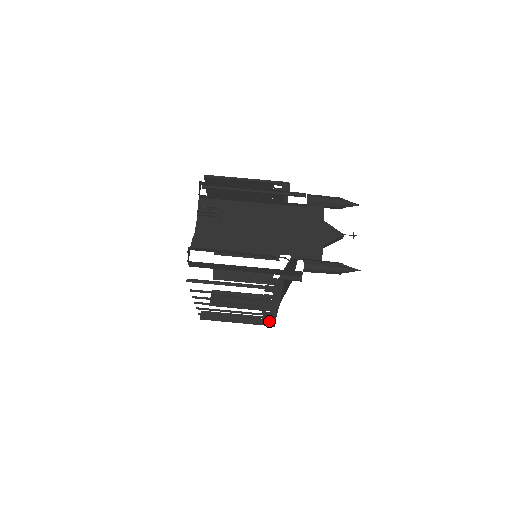
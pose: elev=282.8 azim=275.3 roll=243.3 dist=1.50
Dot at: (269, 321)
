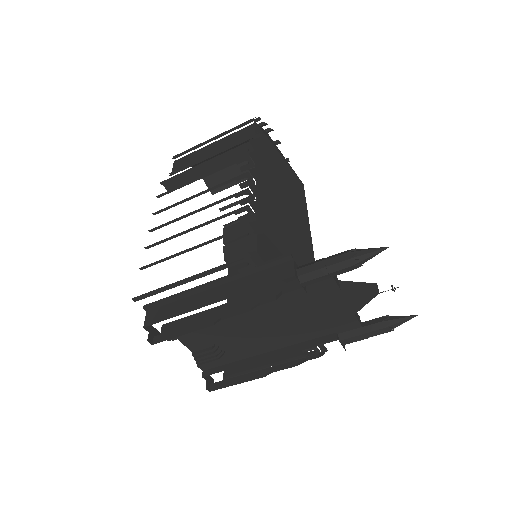
Dot at: occluded
